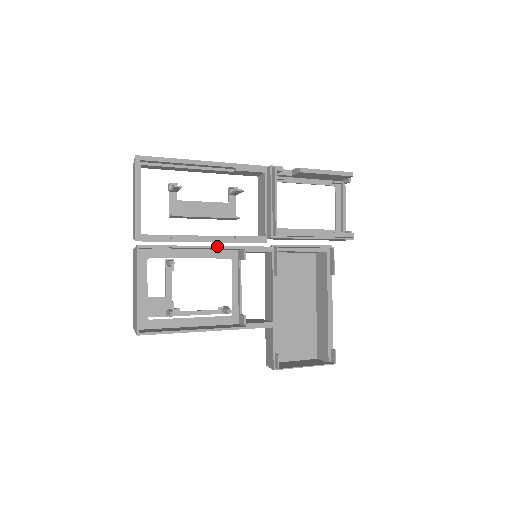
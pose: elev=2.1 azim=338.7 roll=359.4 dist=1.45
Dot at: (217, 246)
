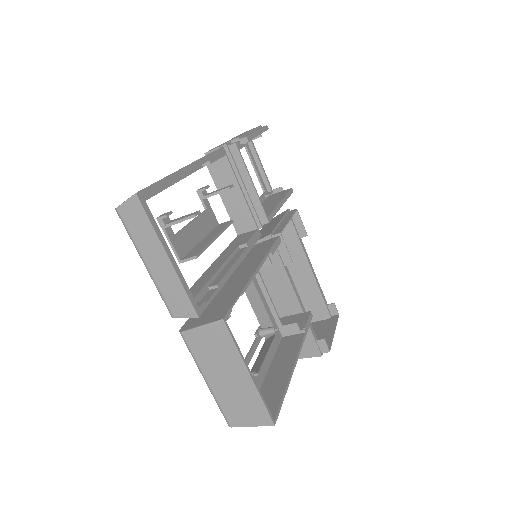
Dot at: (259, 265)
